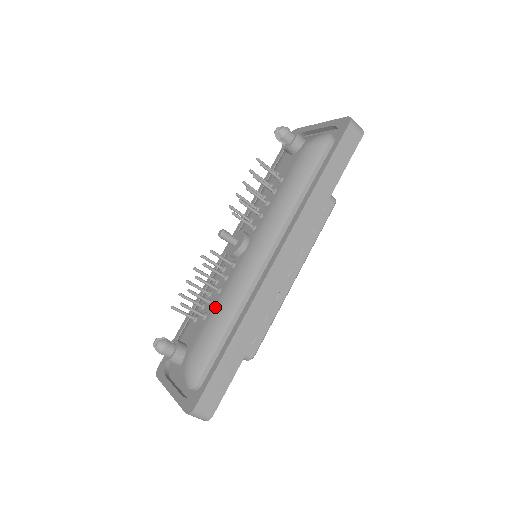
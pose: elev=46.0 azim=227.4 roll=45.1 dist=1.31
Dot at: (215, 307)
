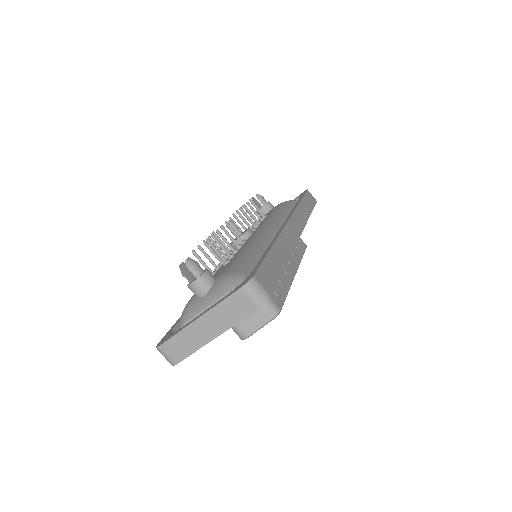
Dot at: (238, 253)
